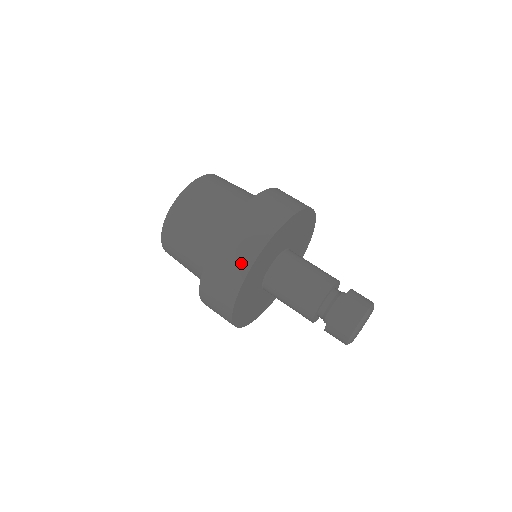
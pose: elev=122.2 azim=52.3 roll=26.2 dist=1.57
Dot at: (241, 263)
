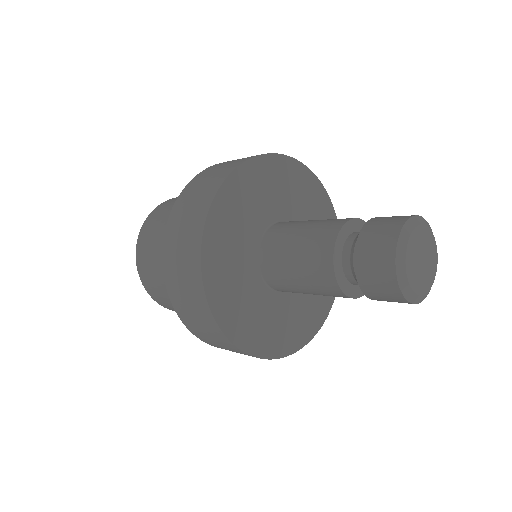
Dot at: (190, 257)
